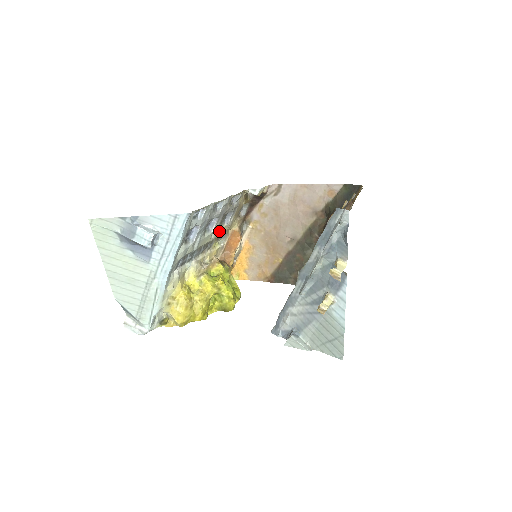
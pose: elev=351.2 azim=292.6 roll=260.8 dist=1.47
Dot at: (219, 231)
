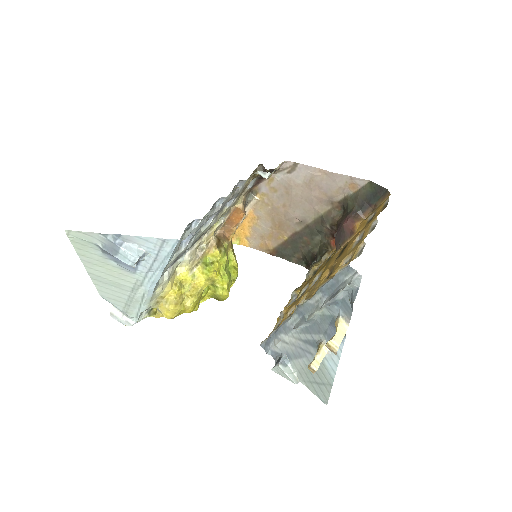
Dot at: occluded
